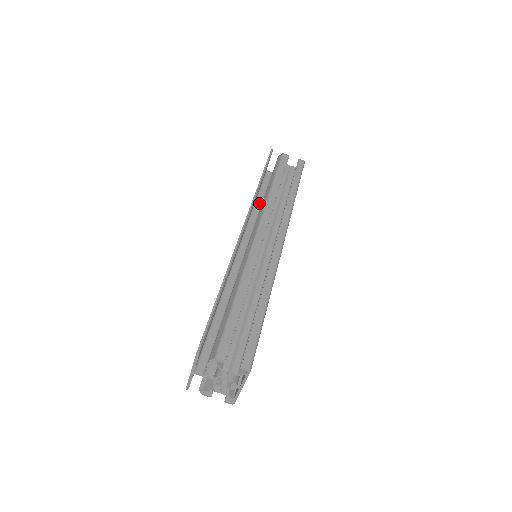
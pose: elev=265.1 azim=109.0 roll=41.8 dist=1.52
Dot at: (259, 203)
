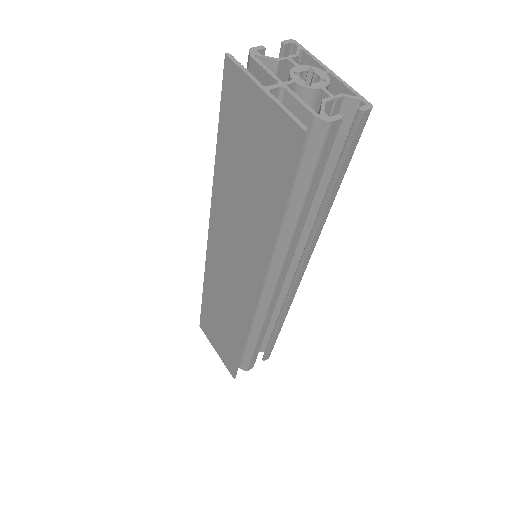
Dot at: occluded
